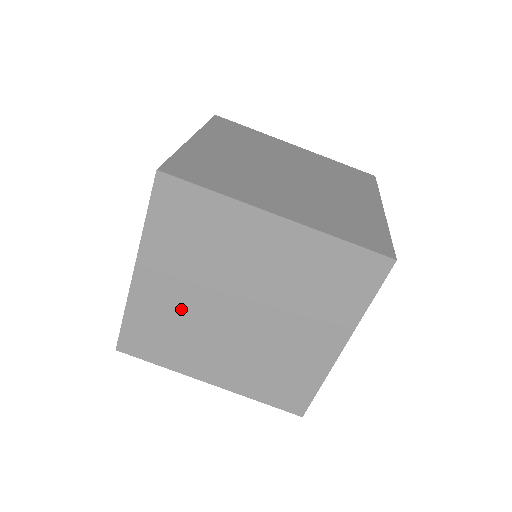
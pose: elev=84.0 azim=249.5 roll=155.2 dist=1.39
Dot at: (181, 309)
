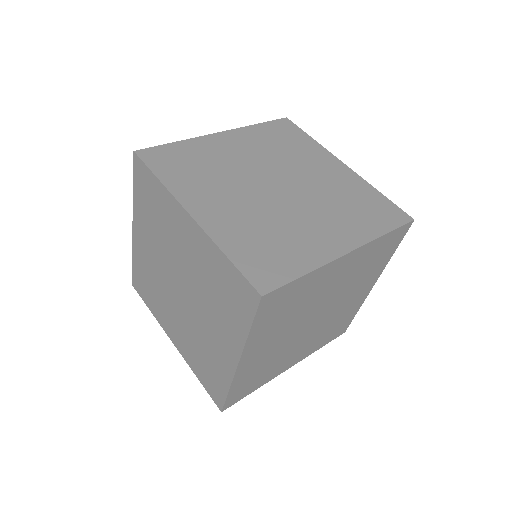
Dot at: (230, 162)
